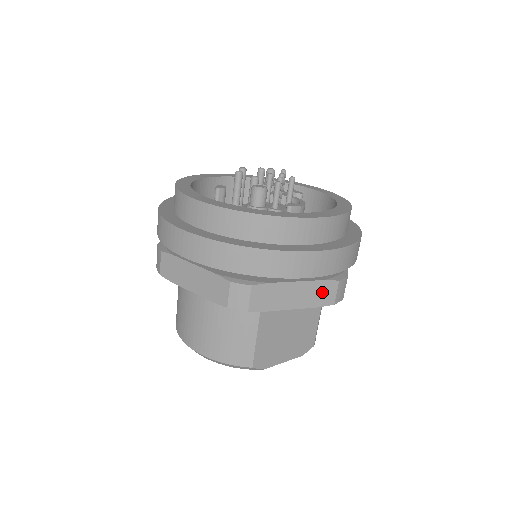
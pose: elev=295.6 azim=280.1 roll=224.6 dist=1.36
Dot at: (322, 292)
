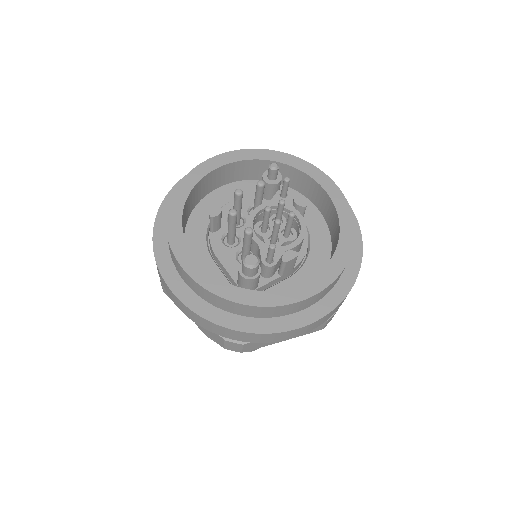
Dot at: occluded
